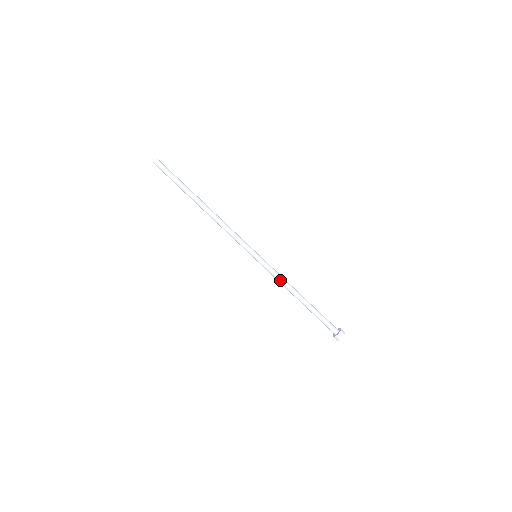
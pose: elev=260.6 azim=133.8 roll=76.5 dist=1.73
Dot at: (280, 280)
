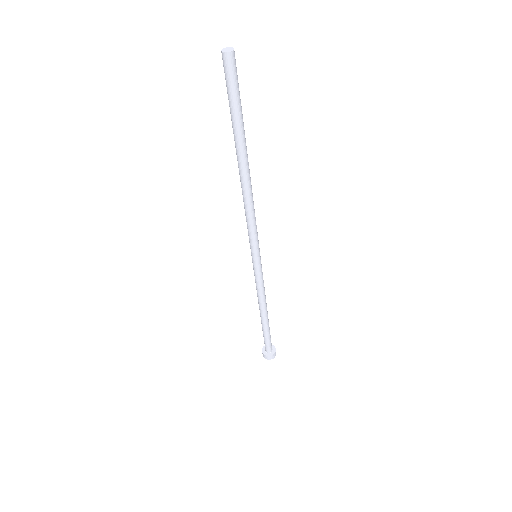
Dot at: (257, 290)
